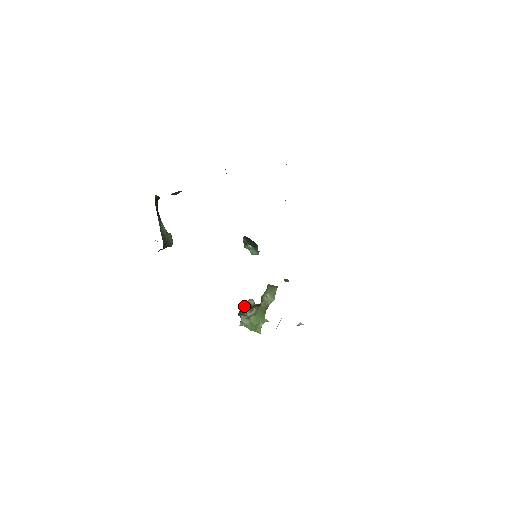
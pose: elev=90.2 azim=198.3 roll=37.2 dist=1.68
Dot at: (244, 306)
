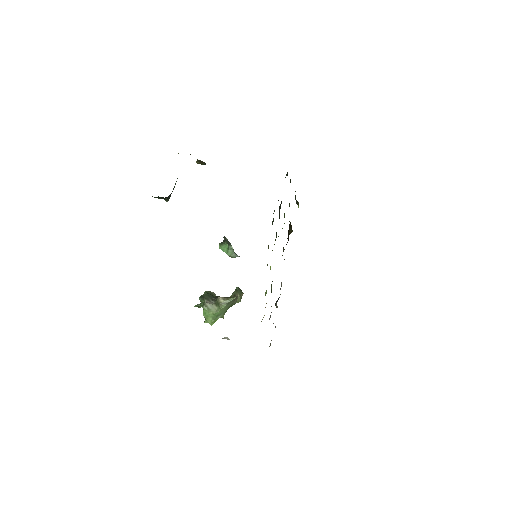
Dot at: (209, 293)
